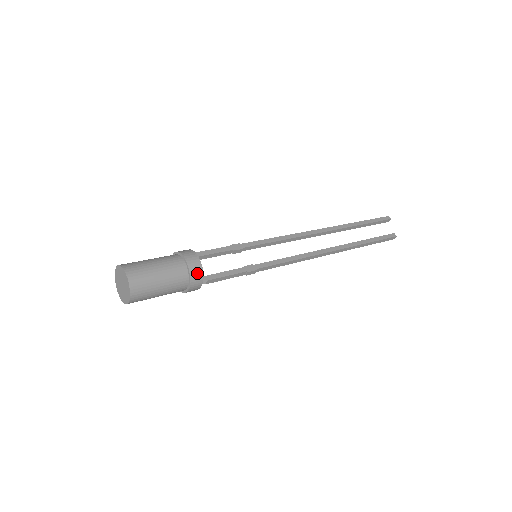
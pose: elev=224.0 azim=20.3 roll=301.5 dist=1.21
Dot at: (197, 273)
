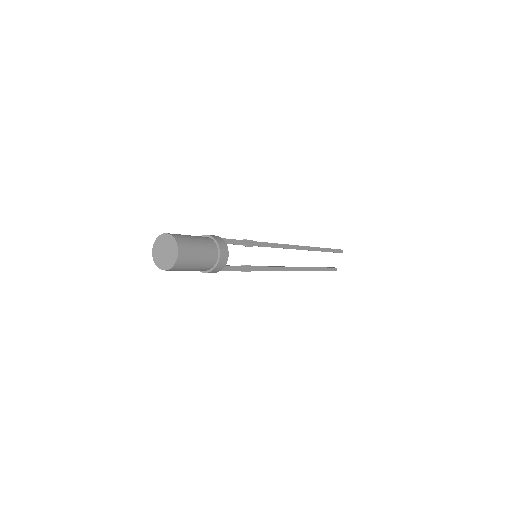
Dot at: (219, 268)
